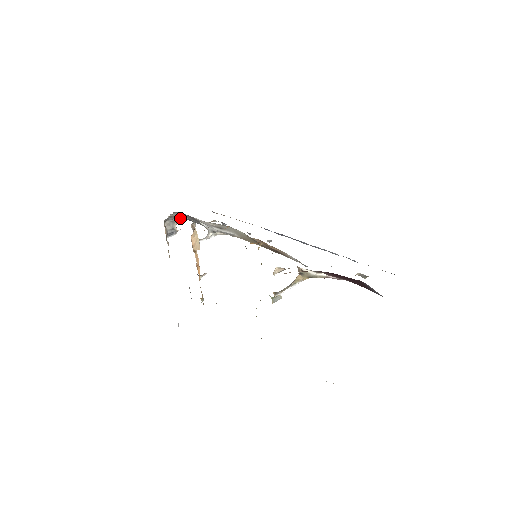
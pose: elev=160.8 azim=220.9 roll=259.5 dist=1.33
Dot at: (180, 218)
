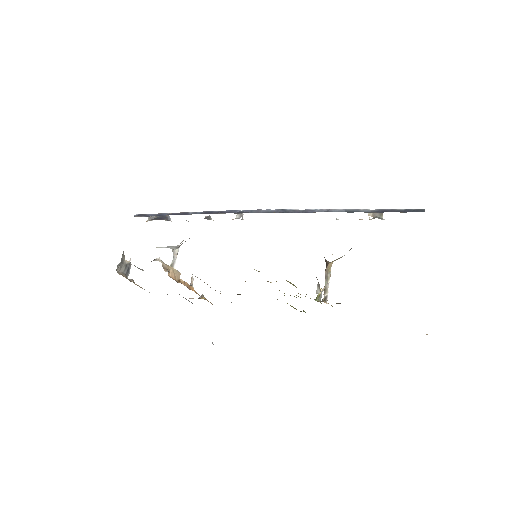
Dot at: occluded
